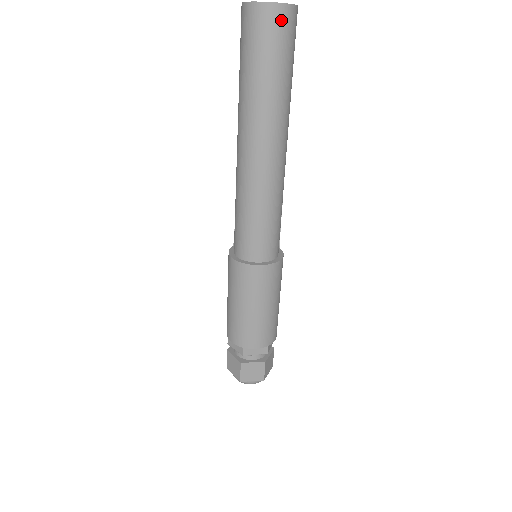
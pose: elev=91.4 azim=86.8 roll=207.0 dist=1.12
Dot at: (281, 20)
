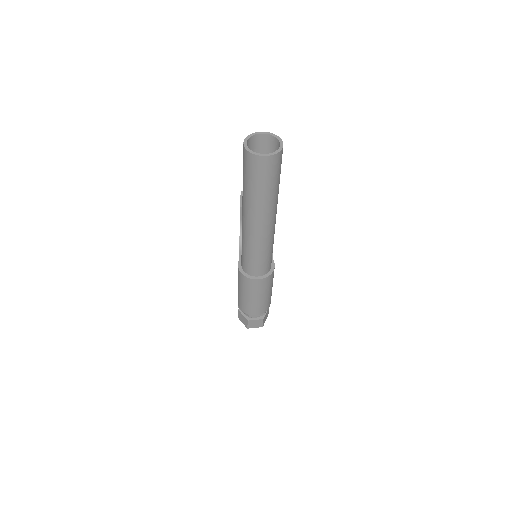
Dot at: (271, 163)
